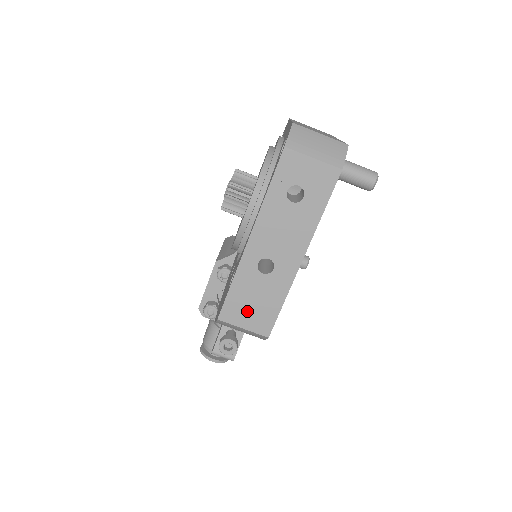
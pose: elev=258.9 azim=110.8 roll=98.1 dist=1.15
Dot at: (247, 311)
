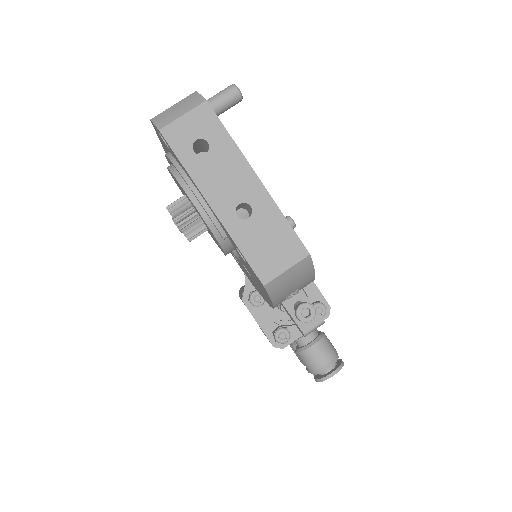
Dot at: (273, 255)
